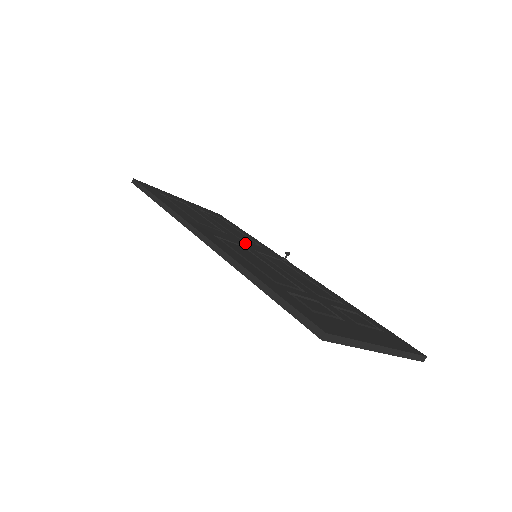
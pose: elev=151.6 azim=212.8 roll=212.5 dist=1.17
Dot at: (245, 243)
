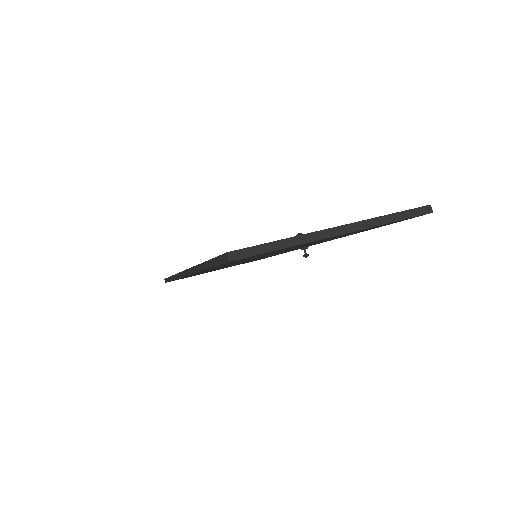
Dot at: occluded
